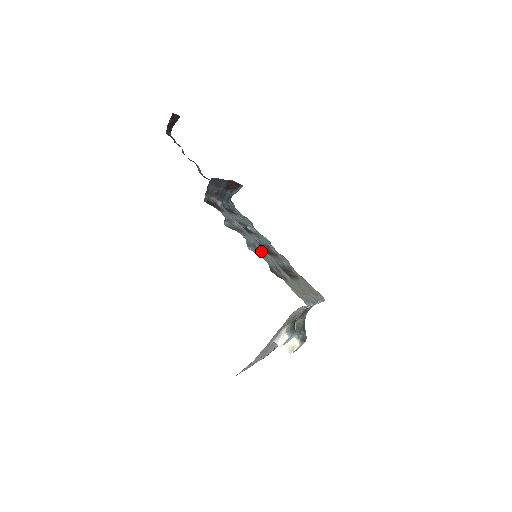
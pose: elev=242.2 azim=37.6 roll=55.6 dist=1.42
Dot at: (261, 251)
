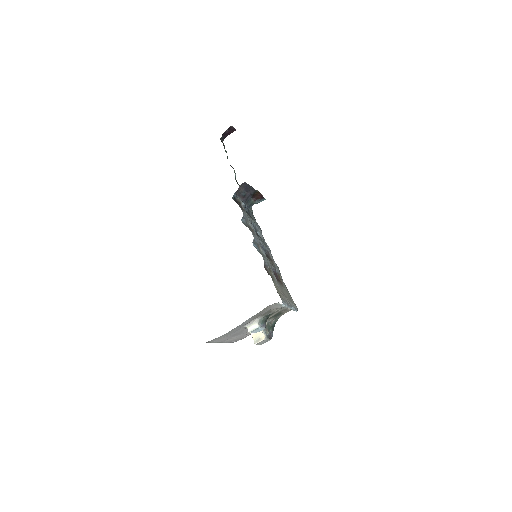
Dot at: (262, 251)
